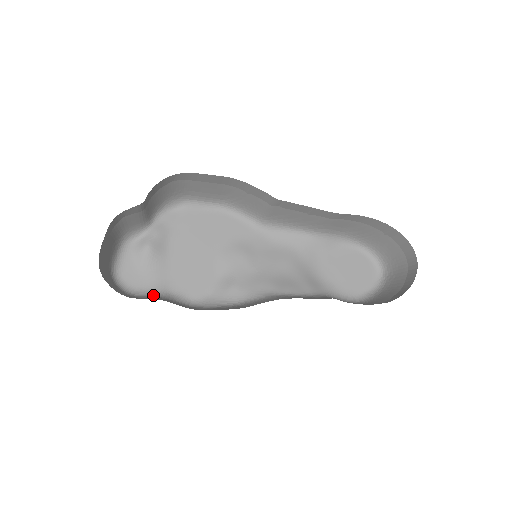
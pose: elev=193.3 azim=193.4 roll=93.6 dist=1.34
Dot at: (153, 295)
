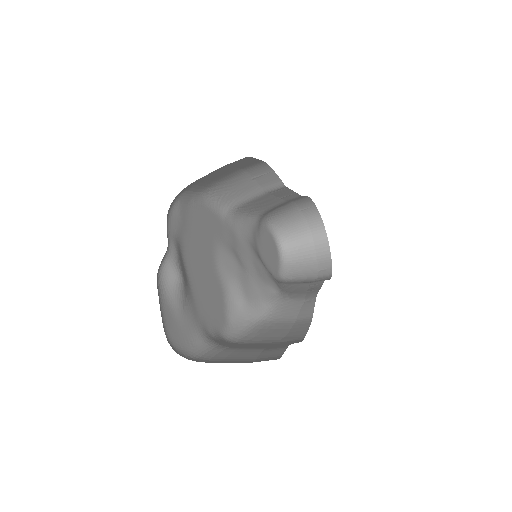
Dot at: (208, 347)
